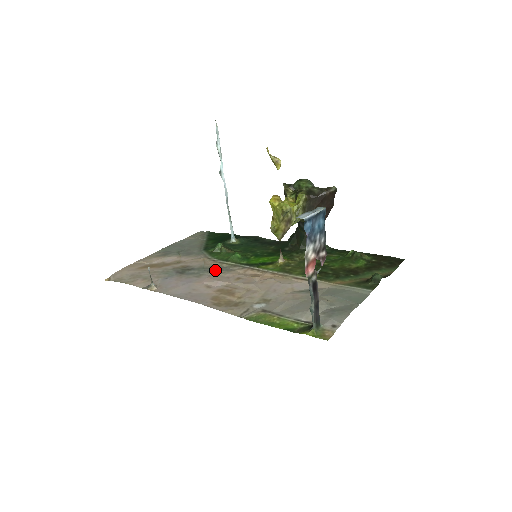
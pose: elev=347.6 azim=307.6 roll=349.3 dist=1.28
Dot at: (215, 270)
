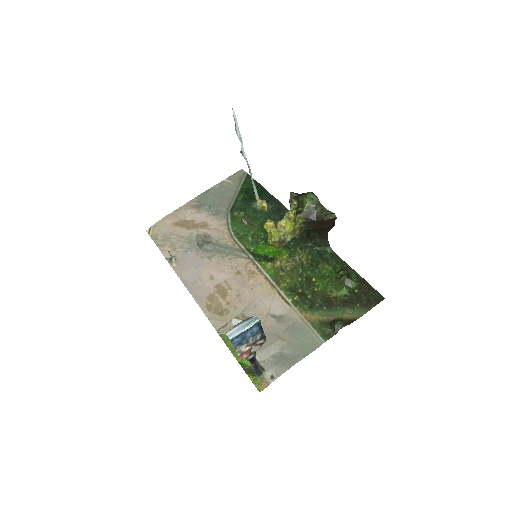
Dot at: (226, 252)
